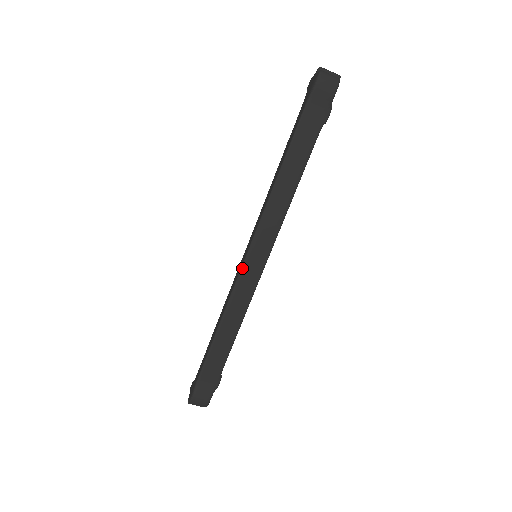
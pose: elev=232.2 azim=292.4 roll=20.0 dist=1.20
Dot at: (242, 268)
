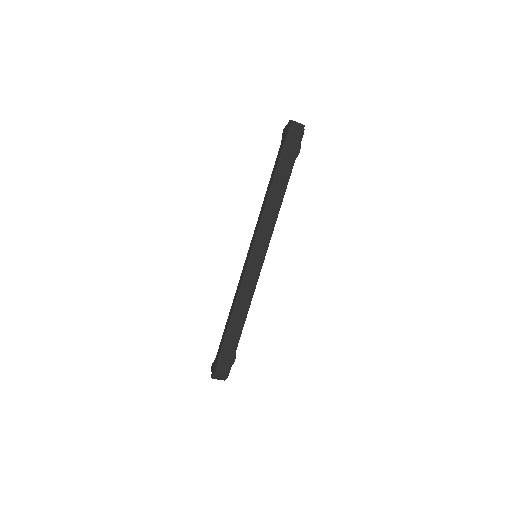
Dot at: (247, 265)
